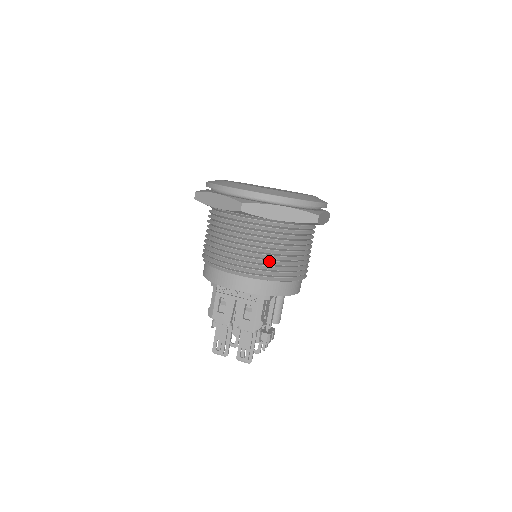
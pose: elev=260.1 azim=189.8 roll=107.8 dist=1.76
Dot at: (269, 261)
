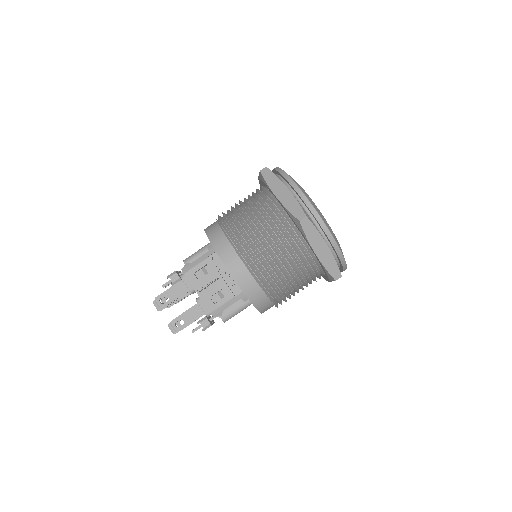
Dot at: (276, 274)
